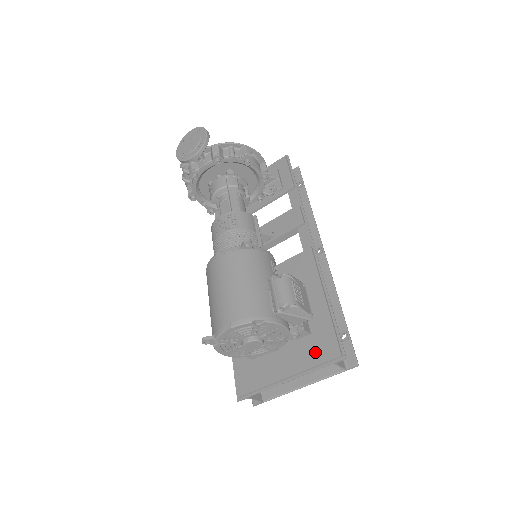
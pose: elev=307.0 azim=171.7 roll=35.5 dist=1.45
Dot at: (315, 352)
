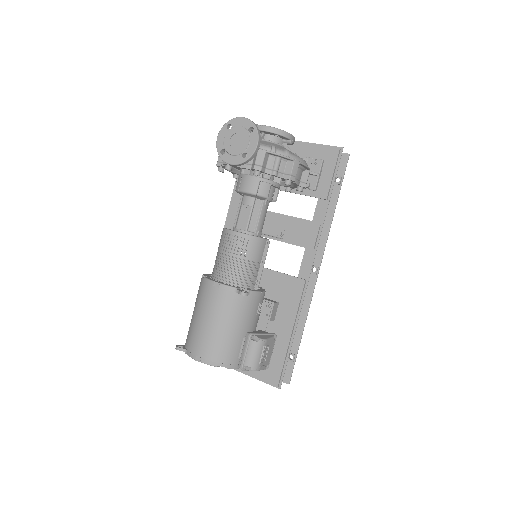
Dot at: occluded
